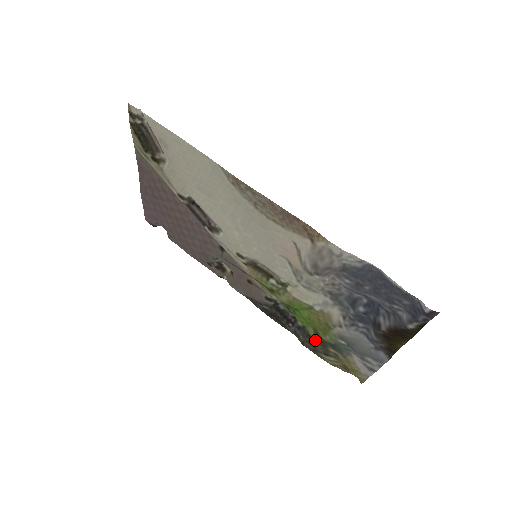
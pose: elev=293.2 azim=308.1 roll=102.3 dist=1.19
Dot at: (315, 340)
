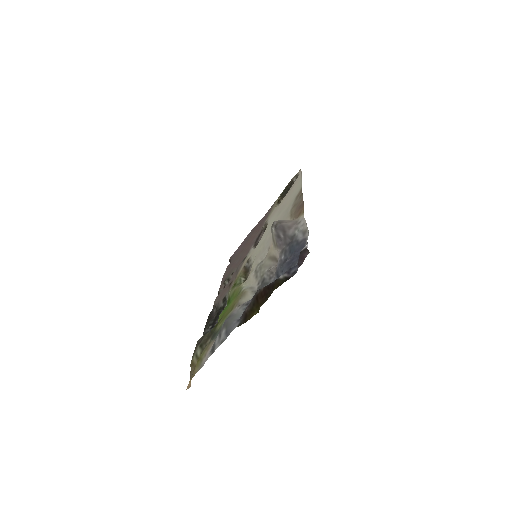
Dot at: (210, 332)
